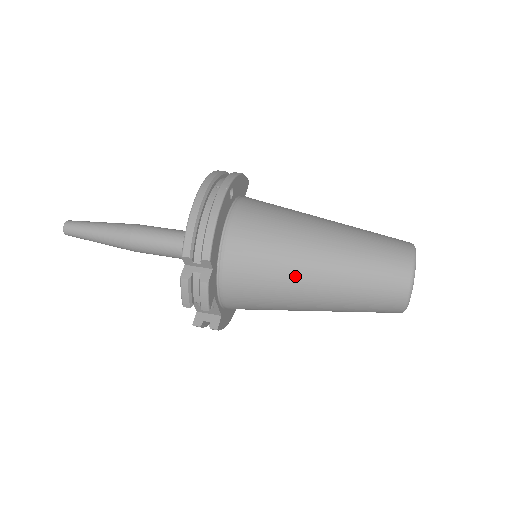
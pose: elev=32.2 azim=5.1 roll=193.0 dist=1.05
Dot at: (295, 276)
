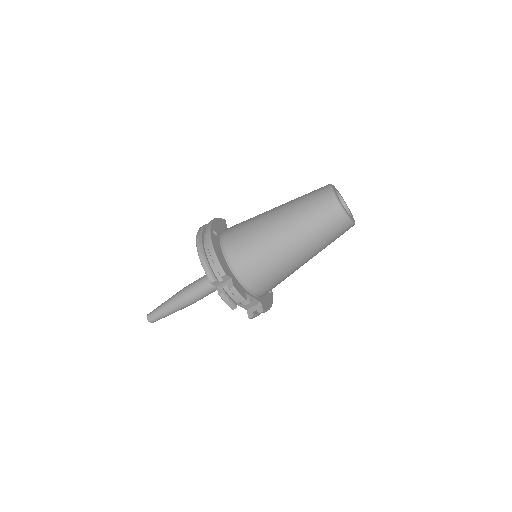
Dot at: (277, 249)
